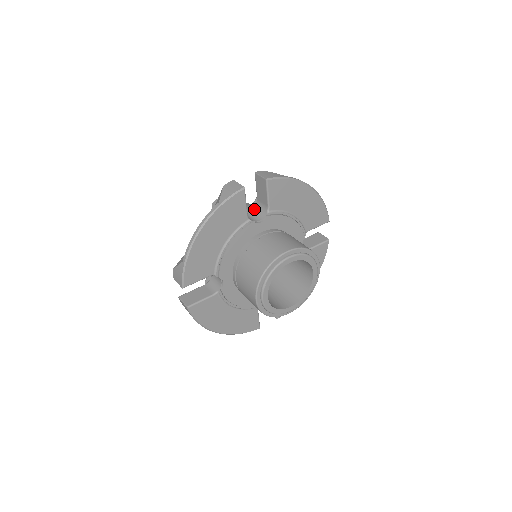
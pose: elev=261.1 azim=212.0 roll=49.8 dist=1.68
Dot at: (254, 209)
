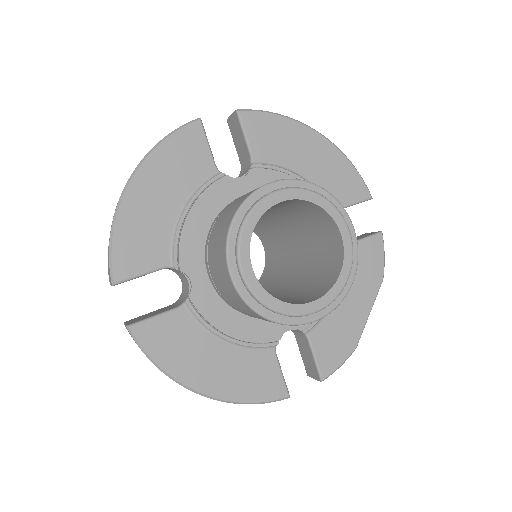
Dot at: occluded
